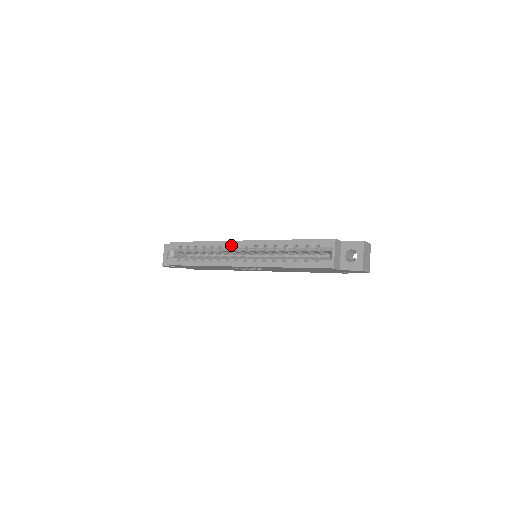
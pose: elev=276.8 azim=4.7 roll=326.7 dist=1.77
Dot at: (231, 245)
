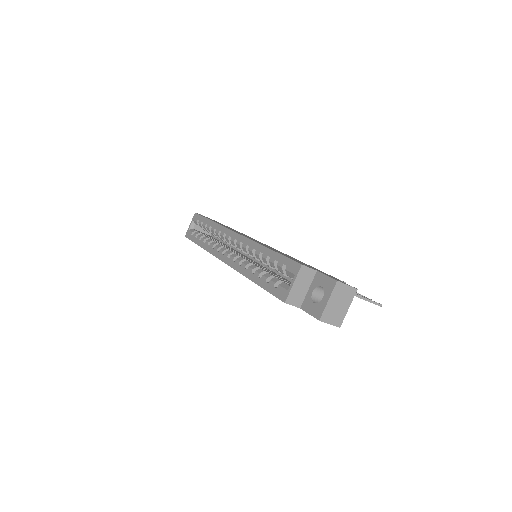
Dot at: (227, 234)
